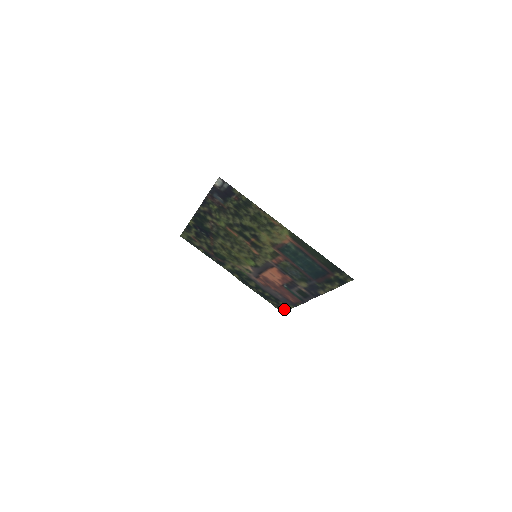
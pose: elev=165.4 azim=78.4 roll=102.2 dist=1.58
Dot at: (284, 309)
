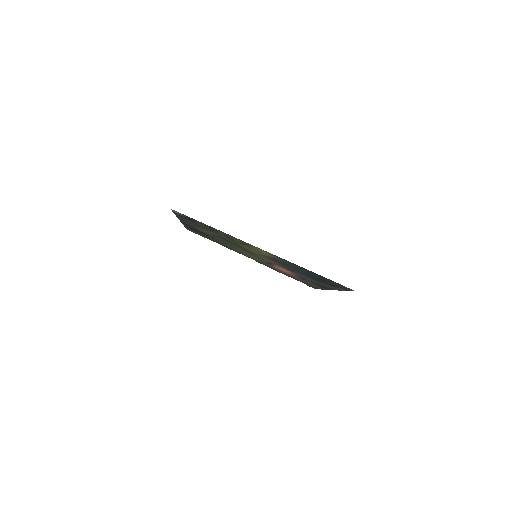
Dot at: (313, 287)
